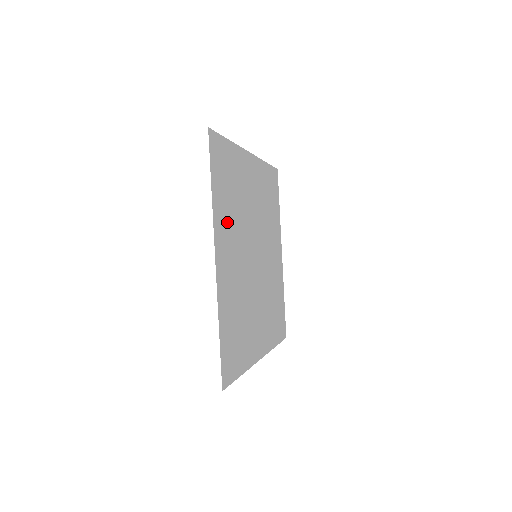
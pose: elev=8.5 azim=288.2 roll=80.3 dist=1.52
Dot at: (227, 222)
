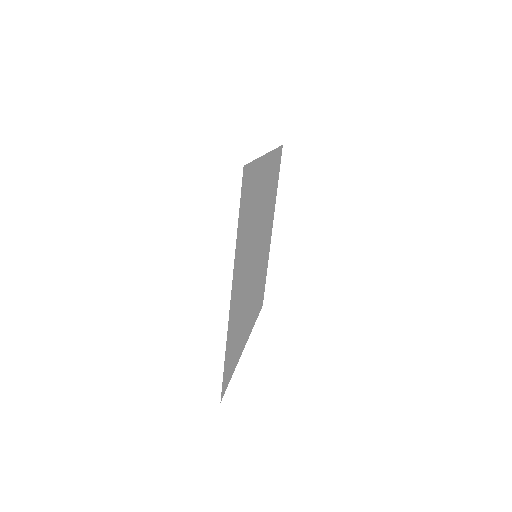
Dot at: (242, 334)
